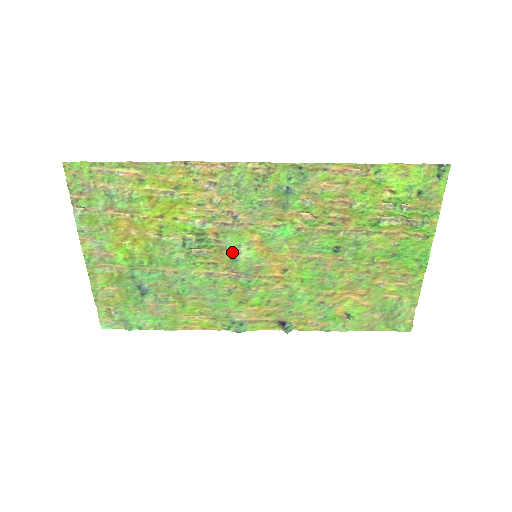
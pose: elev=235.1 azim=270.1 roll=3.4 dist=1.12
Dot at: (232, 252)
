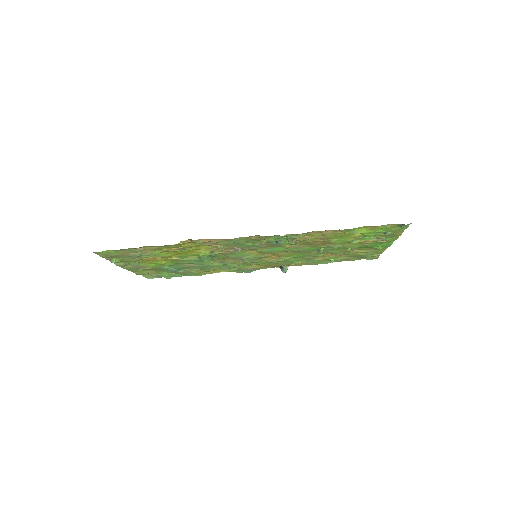
Dot at: (237, 257)
